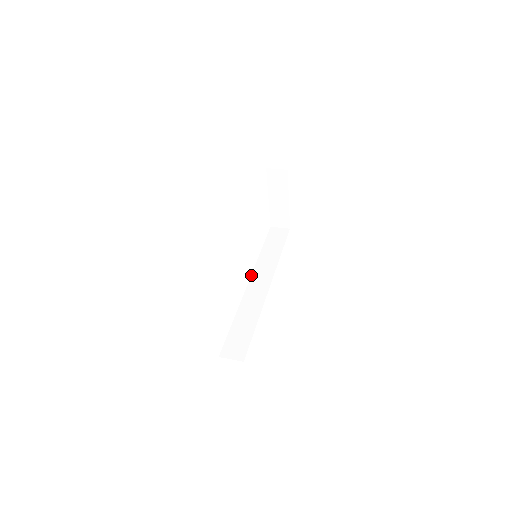
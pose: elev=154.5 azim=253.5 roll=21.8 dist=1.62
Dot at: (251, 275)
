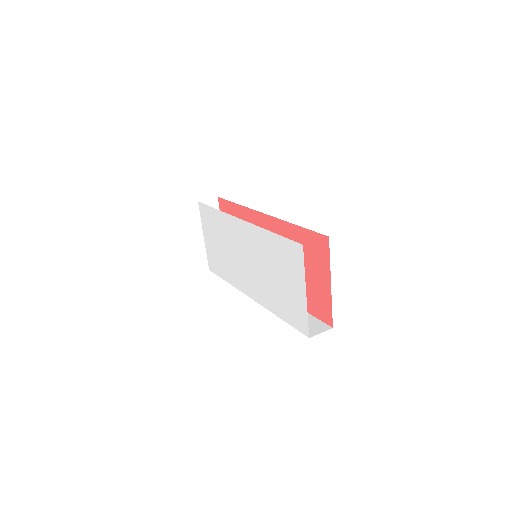
Dot at: occluded
